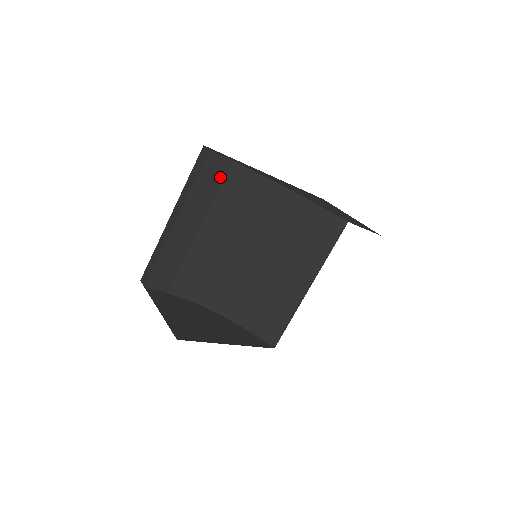
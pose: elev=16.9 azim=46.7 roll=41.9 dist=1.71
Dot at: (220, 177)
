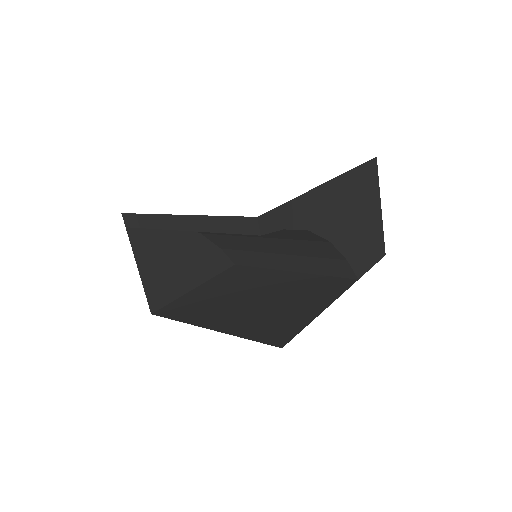
Dot at: occluded
